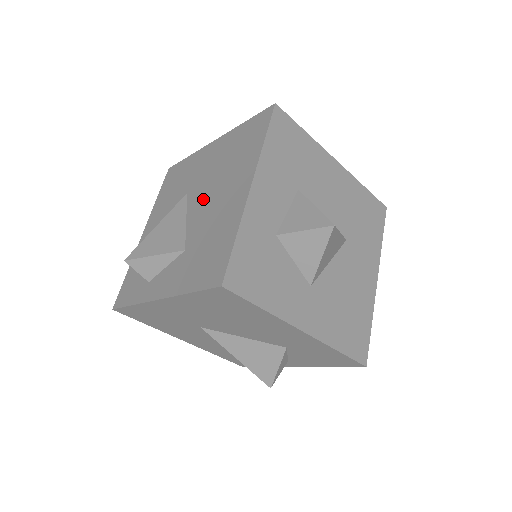
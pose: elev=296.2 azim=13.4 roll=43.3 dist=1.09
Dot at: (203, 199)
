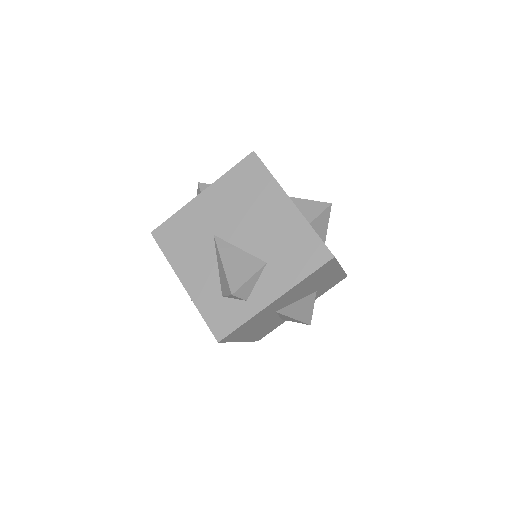
Dot at: (245, 229)
